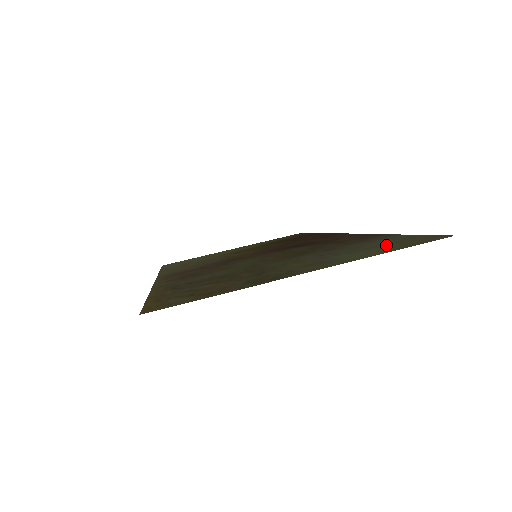
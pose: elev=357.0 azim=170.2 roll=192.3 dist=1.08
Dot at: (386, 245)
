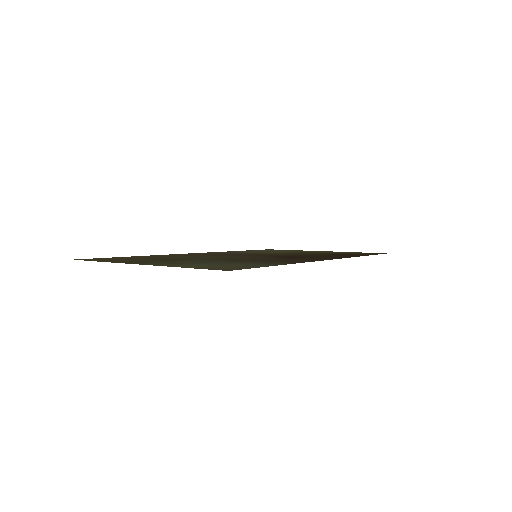
Dot at: (221, 266)
